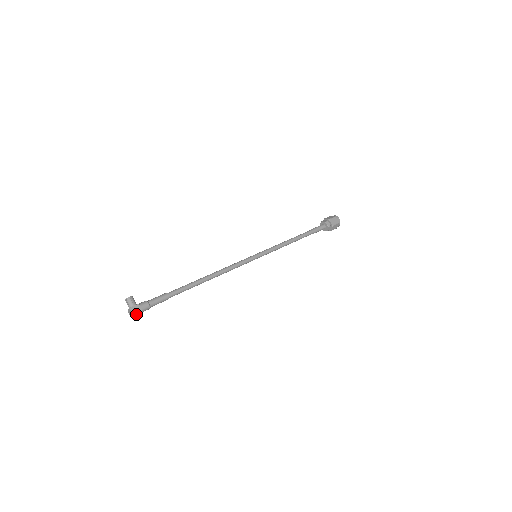
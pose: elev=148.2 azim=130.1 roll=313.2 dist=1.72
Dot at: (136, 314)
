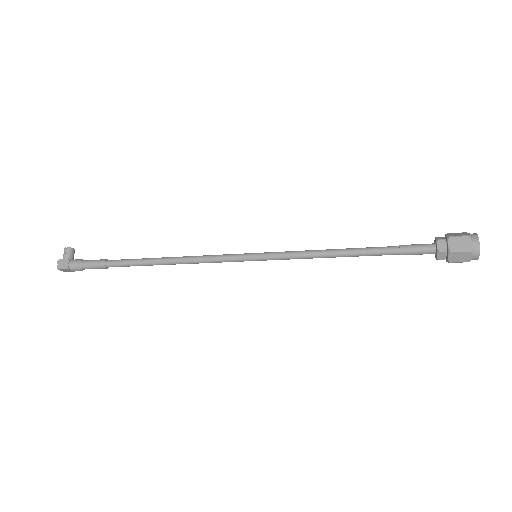
Dot at: (68, 270)
